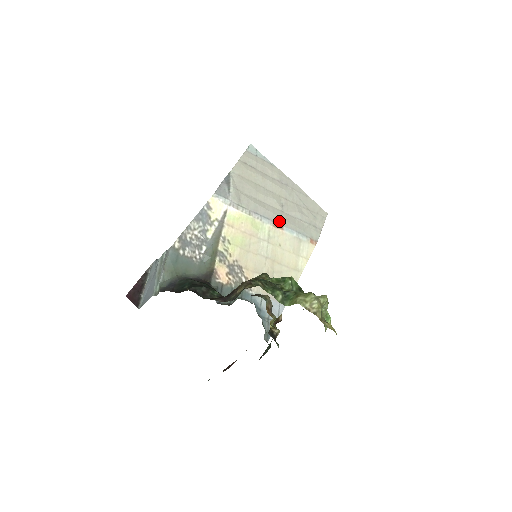
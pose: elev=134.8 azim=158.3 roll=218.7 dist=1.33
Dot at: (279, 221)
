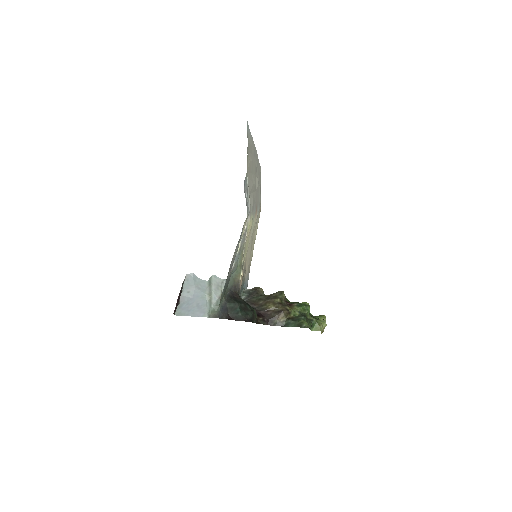
Dot at: (256, 206)
